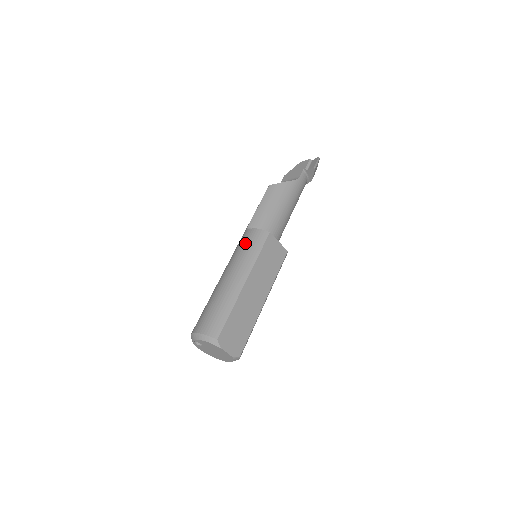
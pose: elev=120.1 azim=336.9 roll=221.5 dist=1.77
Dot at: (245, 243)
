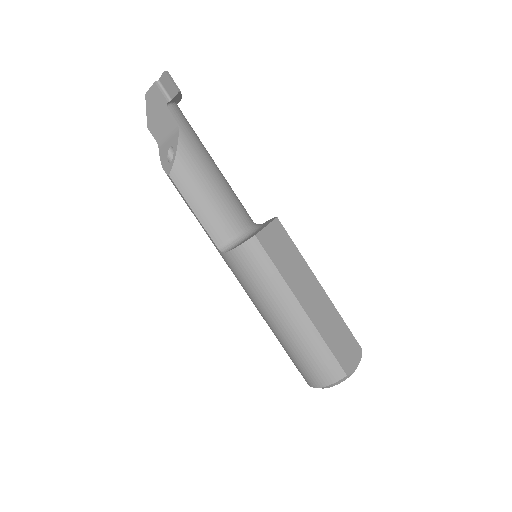
Dot at: (247, 272)
